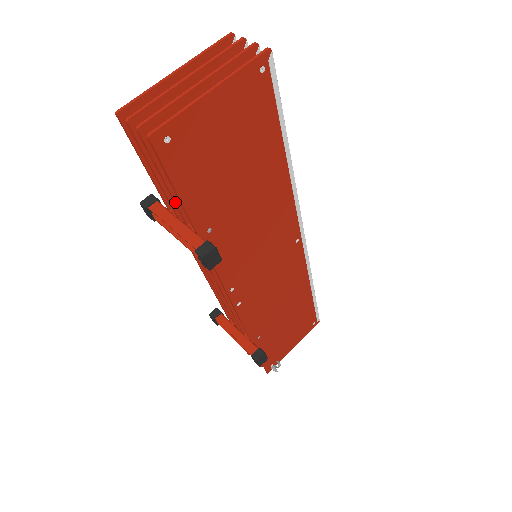
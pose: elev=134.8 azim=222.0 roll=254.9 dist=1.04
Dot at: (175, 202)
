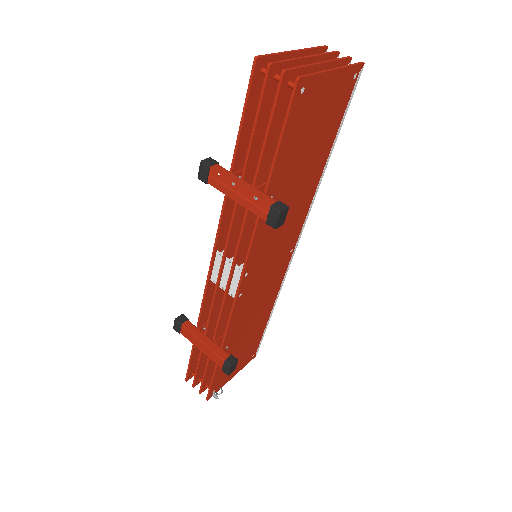
Dot at: (261, 158)
